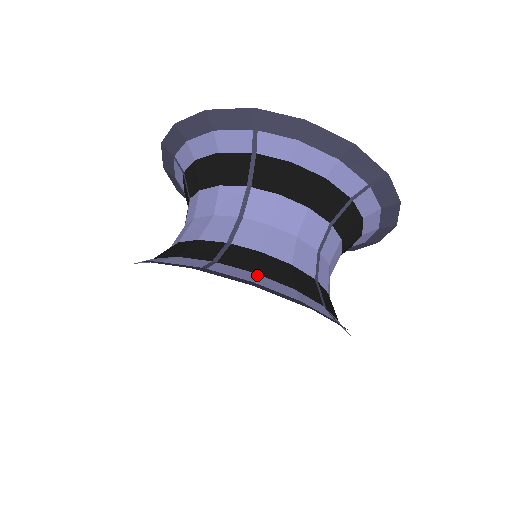
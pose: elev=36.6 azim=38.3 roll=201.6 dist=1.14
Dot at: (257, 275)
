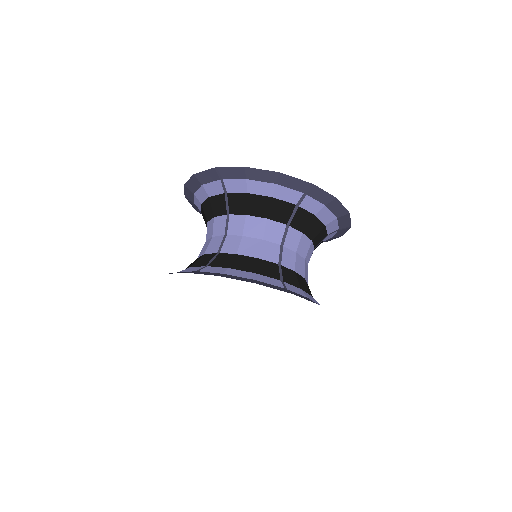
Dot at: (303, 291)
